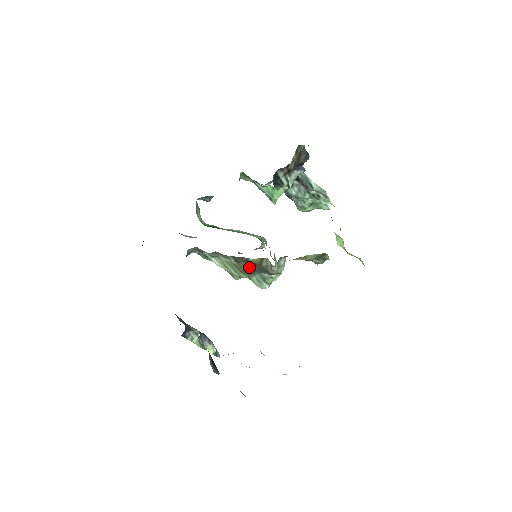
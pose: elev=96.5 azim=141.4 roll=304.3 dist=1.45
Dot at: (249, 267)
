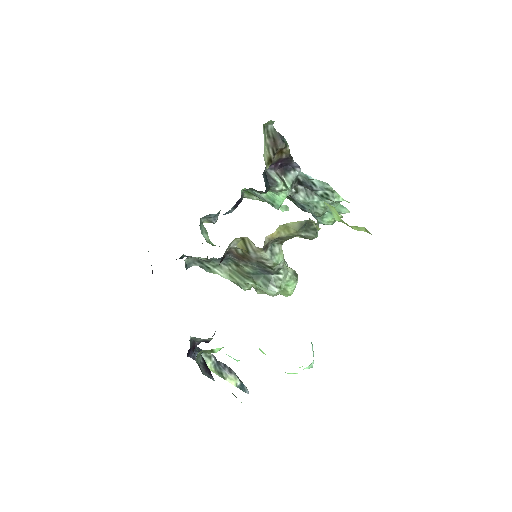
Dot at: (249, 268)
